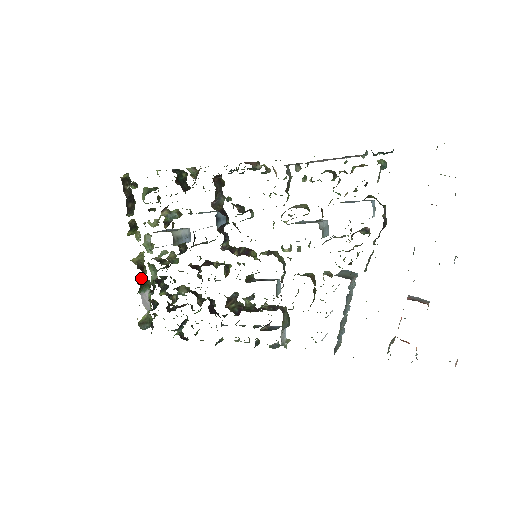
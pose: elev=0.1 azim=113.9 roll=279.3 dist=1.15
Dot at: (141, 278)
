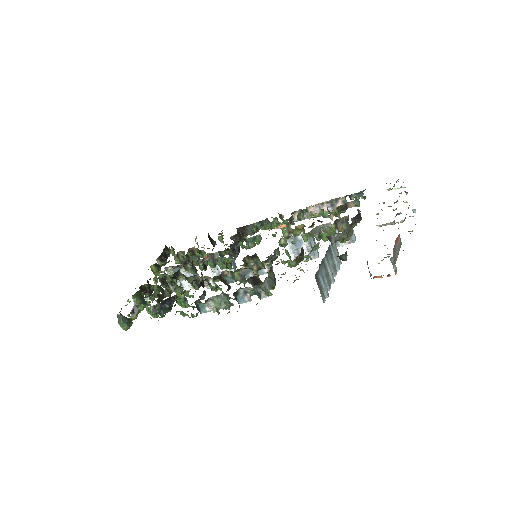
Dot at: (144, 290)
